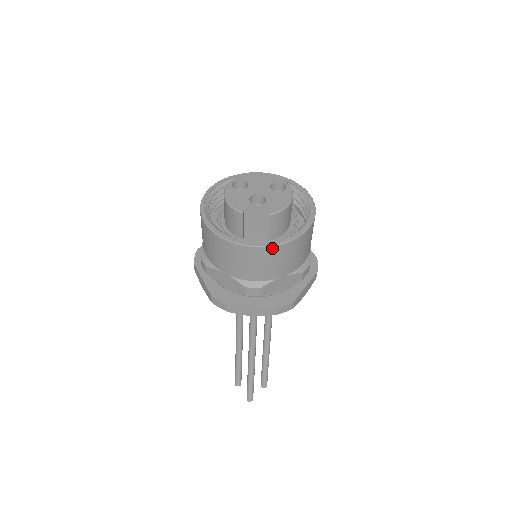
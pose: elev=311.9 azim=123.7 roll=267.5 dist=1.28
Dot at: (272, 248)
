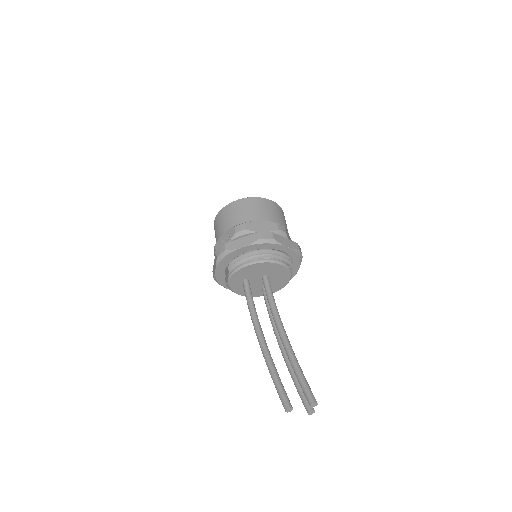
Dot at: (279, 207)
